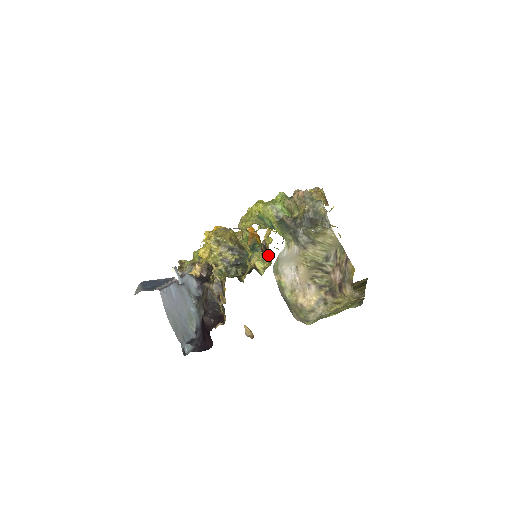
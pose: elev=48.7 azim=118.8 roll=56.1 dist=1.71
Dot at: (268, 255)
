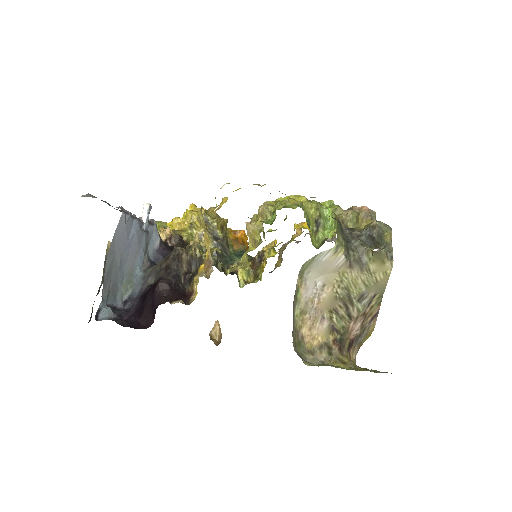
Dot at: (259, 269)
